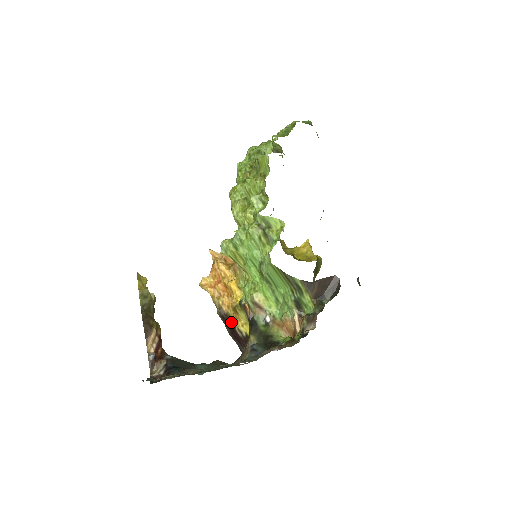
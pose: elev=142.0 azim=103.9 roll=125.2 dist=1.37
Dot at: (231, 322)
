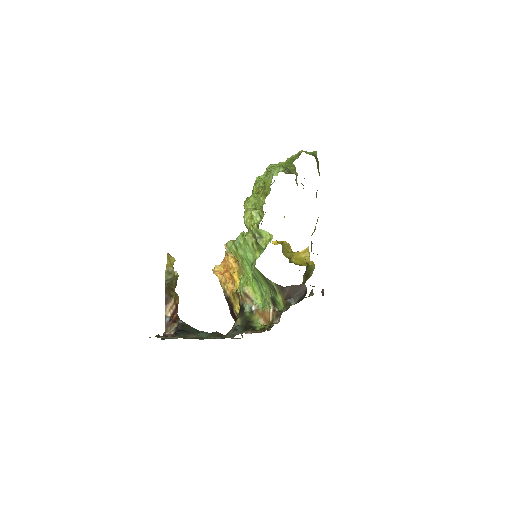
Dot at: (231, 304)
